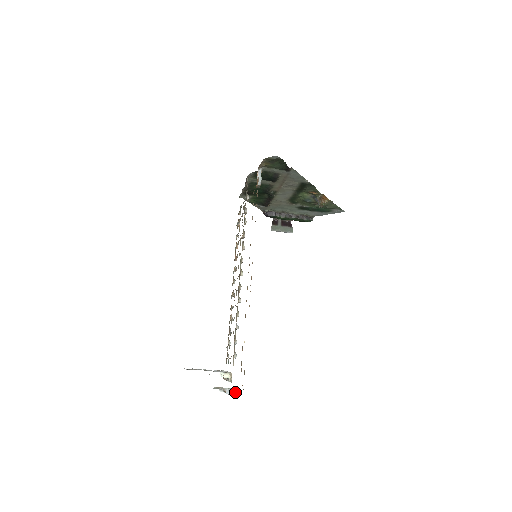
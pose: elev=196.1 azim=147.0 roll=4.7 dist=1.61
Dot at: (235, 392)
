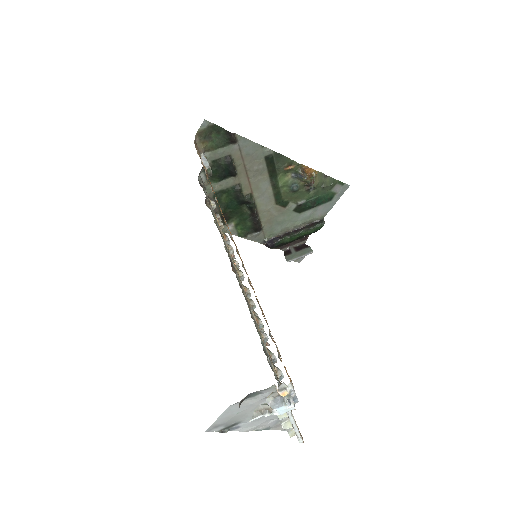
Dot at: (281, 393)
